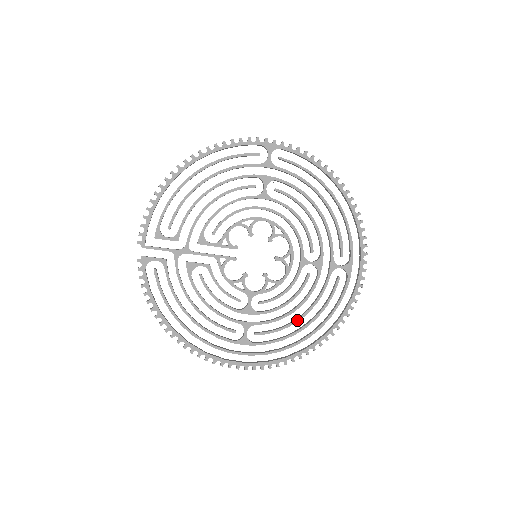
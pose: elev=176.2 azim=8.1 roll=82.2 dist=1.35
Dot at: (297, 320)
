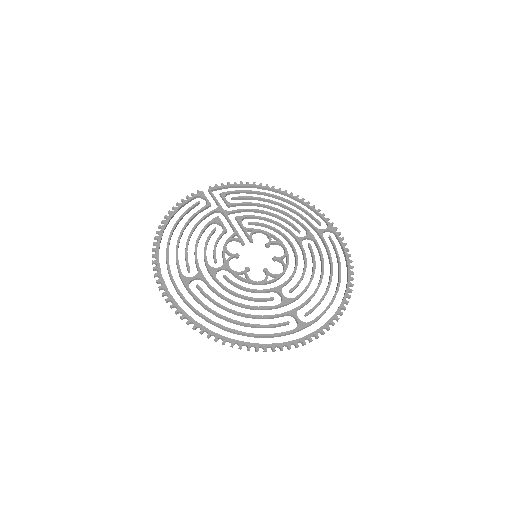
Dot at: (231, 310)
